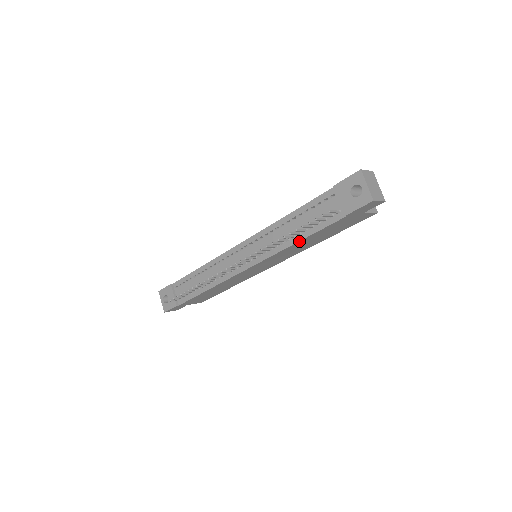
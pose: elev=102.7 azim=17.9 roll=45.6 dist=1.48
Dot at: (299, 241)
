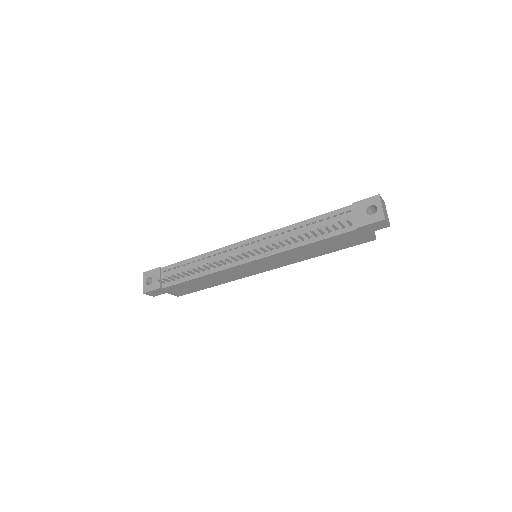
Dot at: (308, 244)
